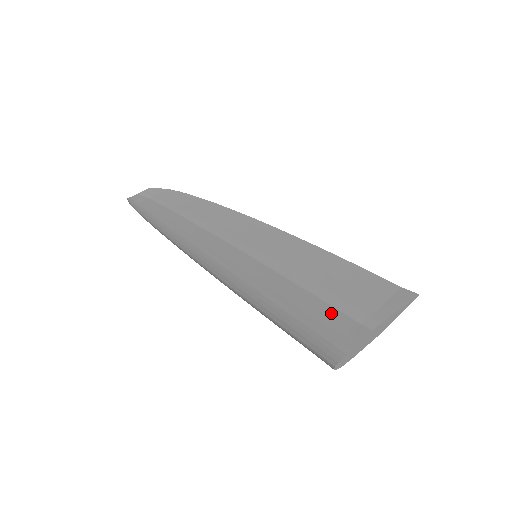
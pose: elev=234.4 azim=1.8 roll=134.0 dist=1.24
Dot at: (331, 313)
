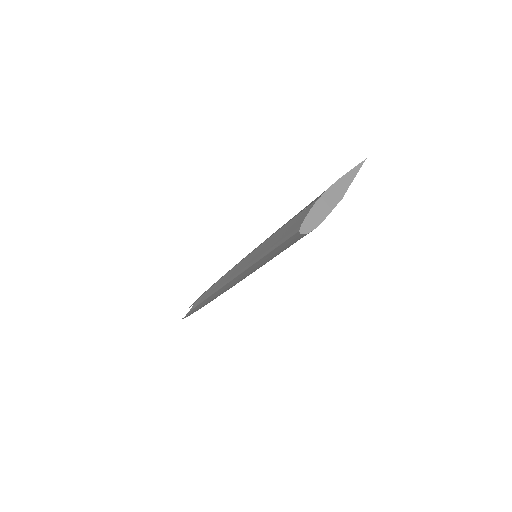
Dot at: occluded
